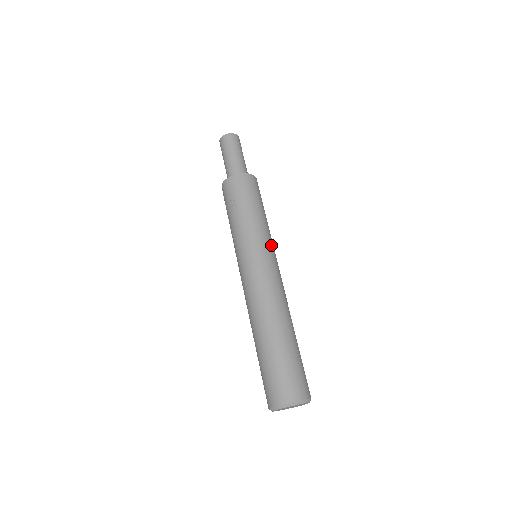
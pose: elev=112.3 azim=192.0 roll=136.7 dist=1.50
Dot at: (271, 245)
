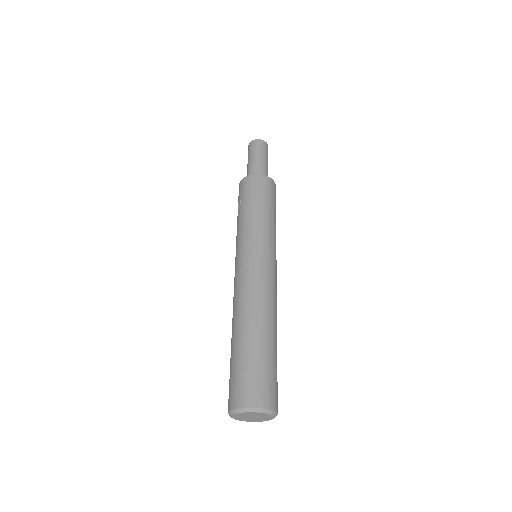
Dot at: (267, 243)
